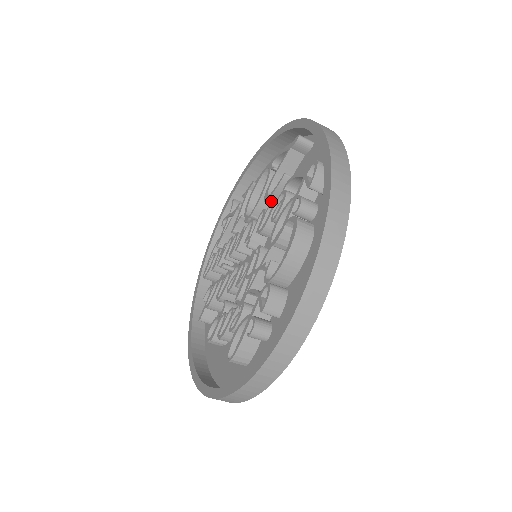
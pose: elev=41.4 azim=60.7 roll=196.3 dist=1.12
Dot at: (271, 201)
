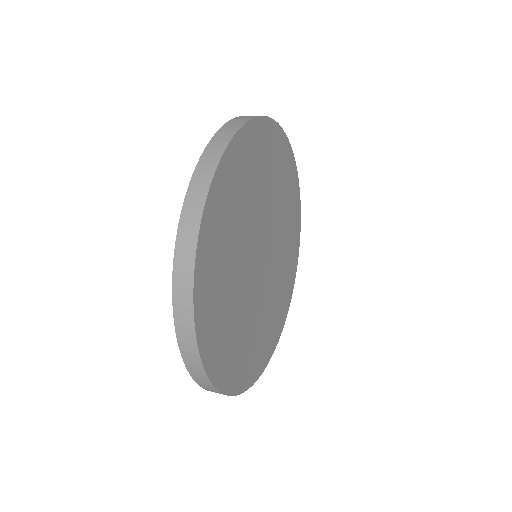
Dot at: occluded
